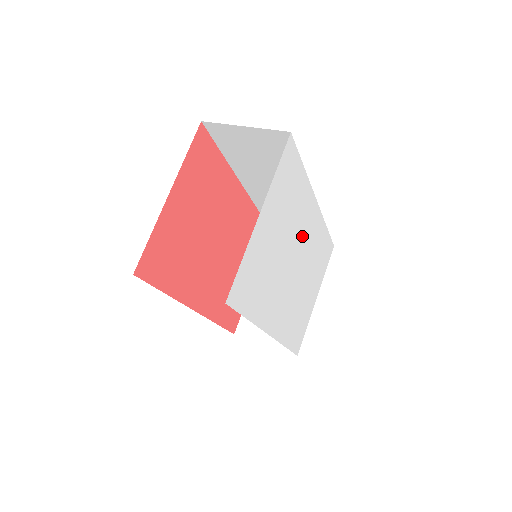
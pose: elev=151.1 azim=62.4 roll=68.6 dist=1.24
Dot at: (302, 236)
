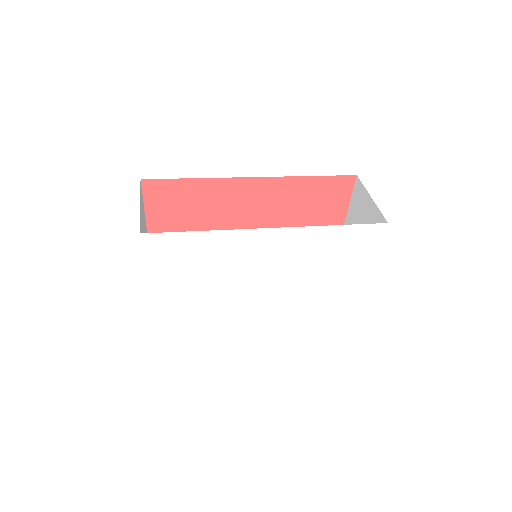
Dot at: (259, 263)
